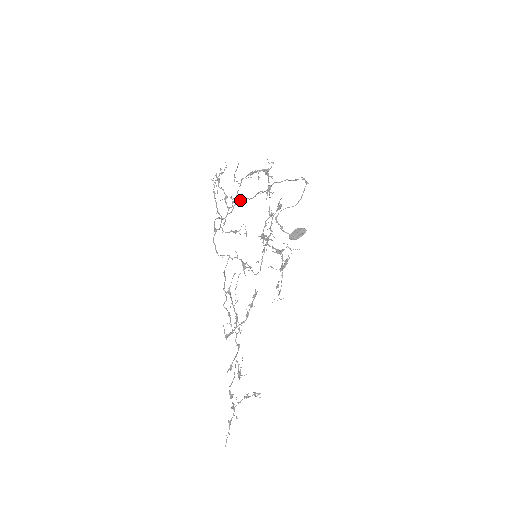
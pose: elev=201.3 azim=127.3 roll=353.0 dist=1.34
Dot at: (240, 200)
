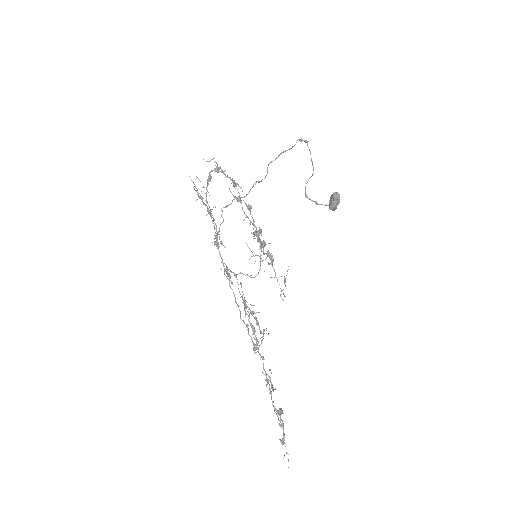
Dot at: (226, 206)
